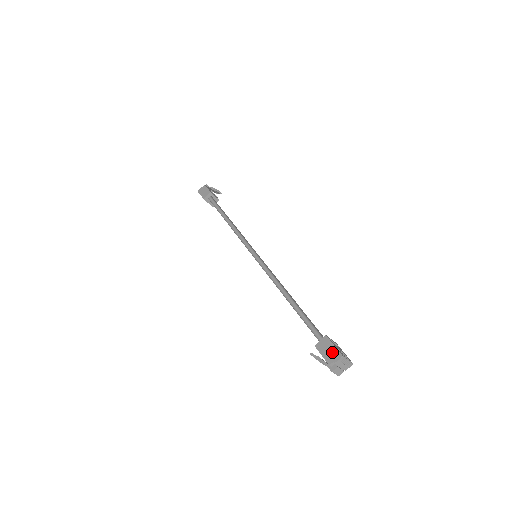
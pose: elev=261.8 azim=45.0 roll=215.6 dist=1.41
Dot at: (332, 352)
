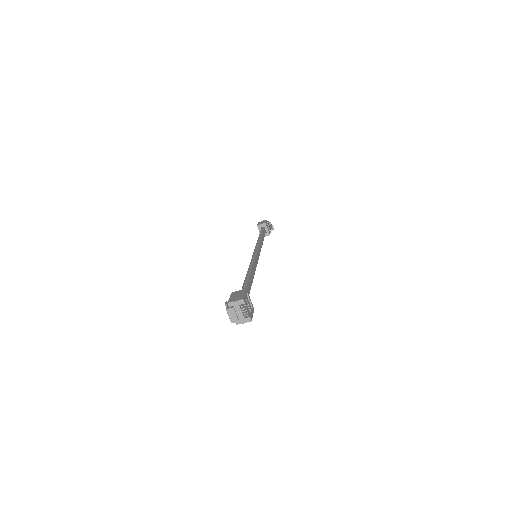
Dot at: (239, 296)
